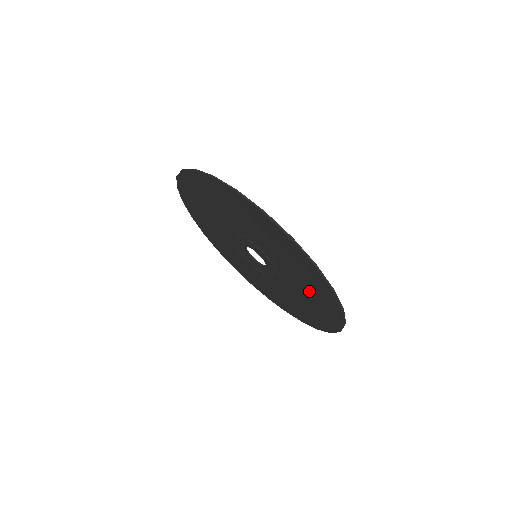
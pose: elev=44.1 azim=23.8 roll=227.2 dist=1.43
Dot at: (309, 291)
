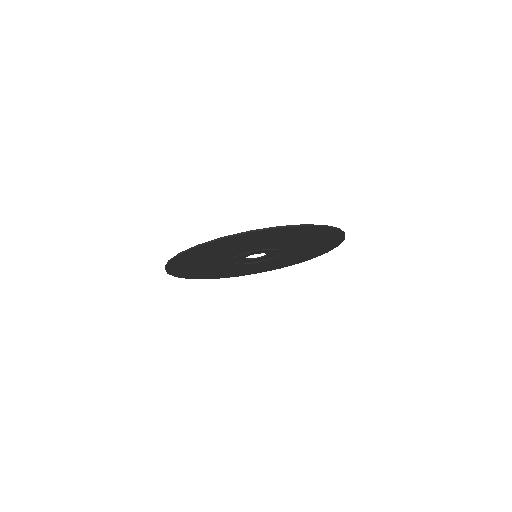
Dot at: (310, 250)
